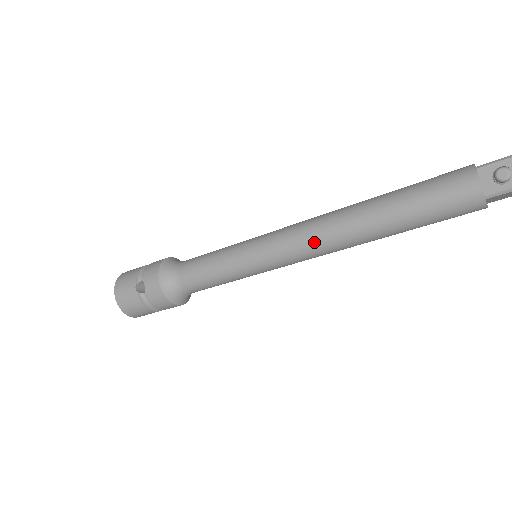
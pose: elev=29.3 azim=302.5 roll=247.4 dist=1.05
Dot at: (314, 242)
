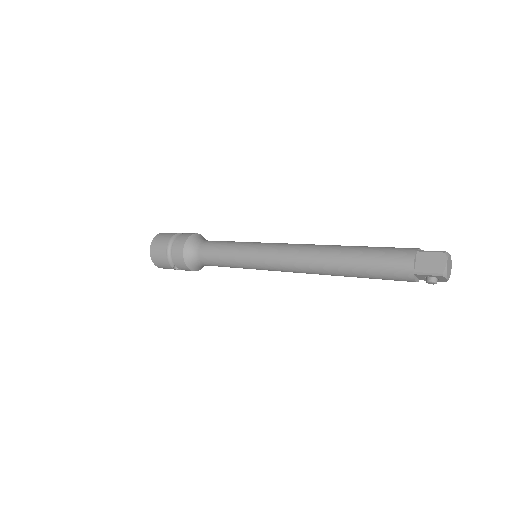
Dot at: occluded
